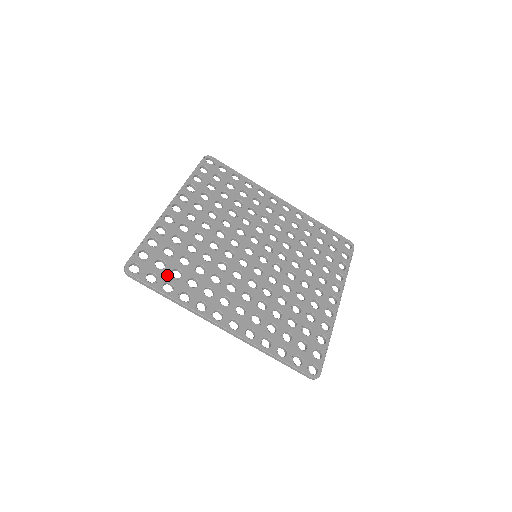
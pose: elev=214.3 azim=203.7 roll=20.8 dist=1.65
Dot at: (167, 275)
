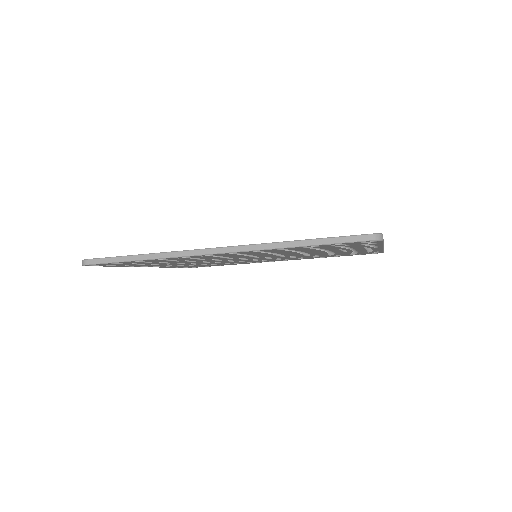
Dot at: occluded
